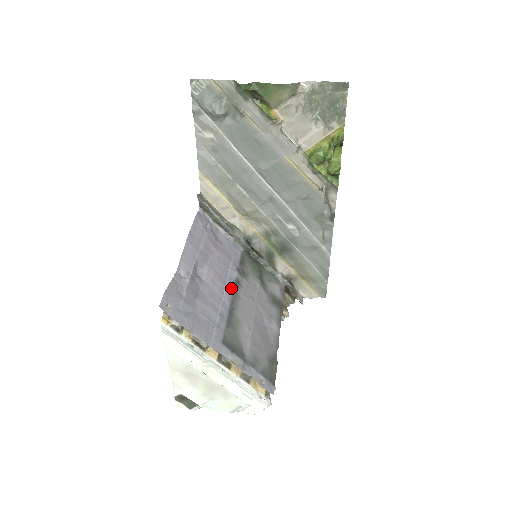
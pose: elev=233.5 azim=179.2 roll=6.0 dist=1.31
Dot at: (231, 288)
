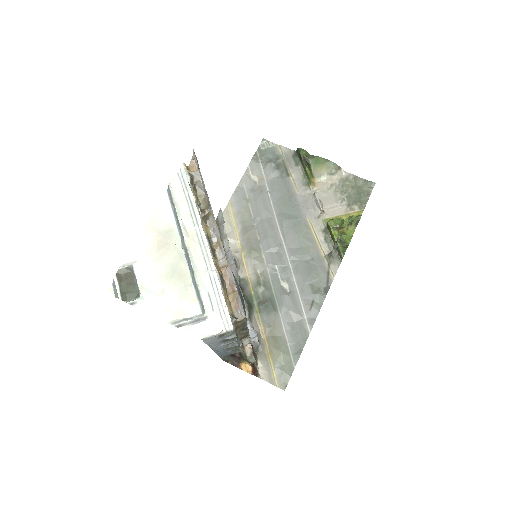
Dot at: occluded
